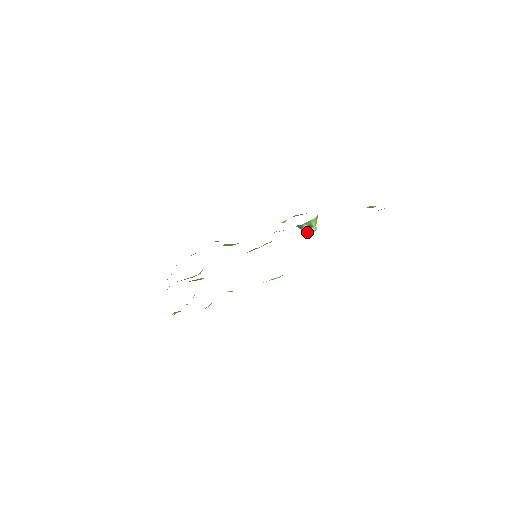
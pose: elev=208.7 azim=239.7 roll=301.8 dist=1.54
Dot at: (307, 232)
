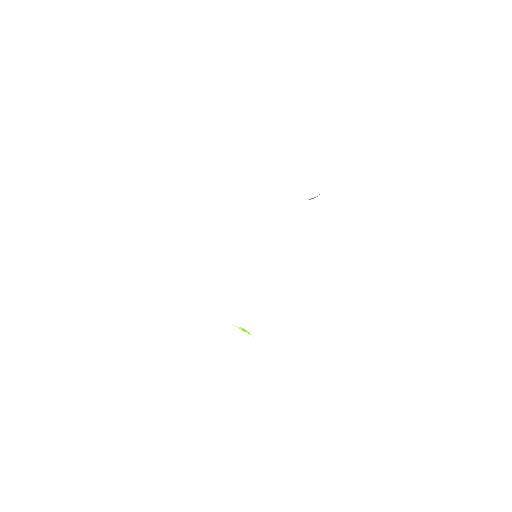
Dot at: occluded
